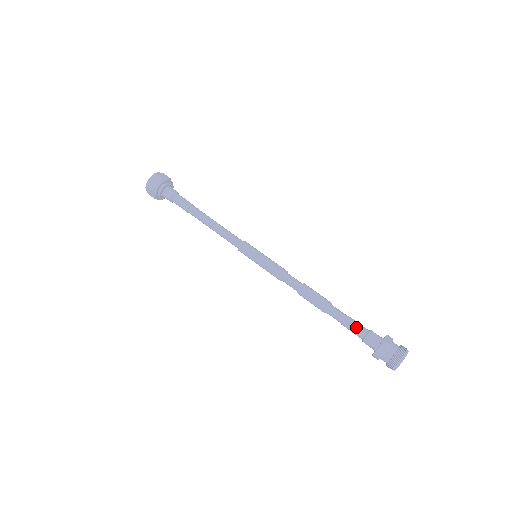
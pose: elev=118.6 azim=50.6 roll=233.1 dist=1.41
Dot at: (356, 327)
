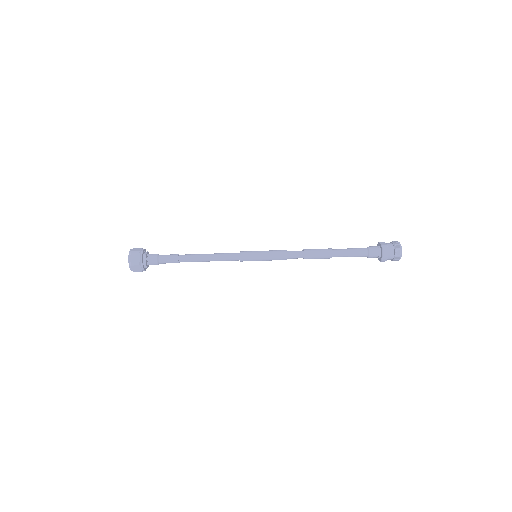
Dot at: (359, 251)
